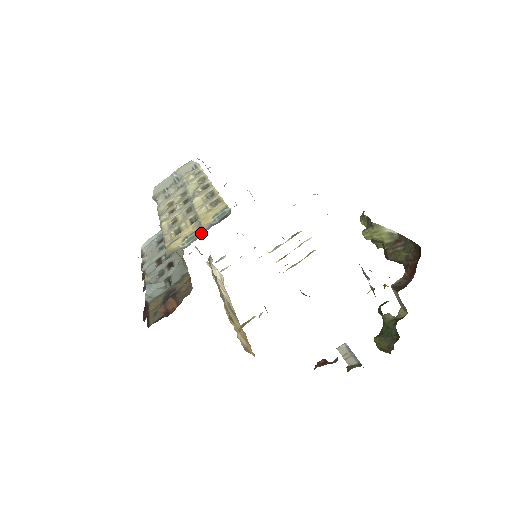
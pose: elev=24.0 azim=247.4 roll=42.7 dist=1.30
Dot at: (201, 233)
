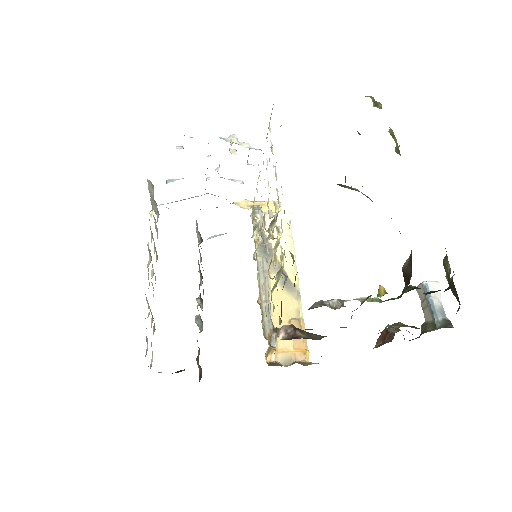
Dot at: occluded
